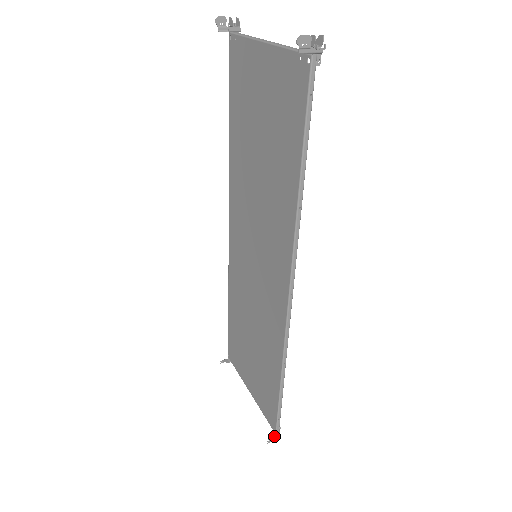
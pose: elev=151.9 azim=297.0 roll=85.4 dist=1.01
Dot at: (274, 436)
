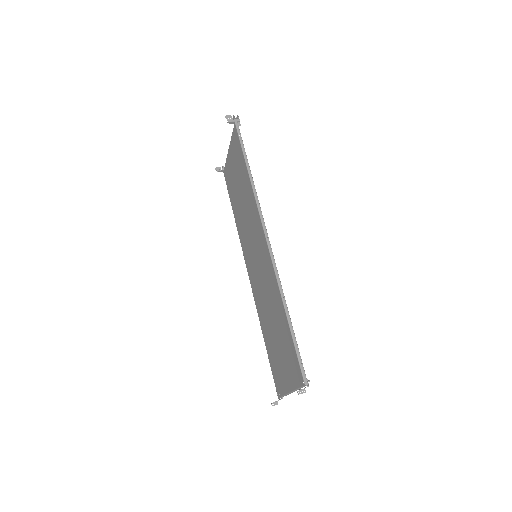
Dot at: (304, 388)
